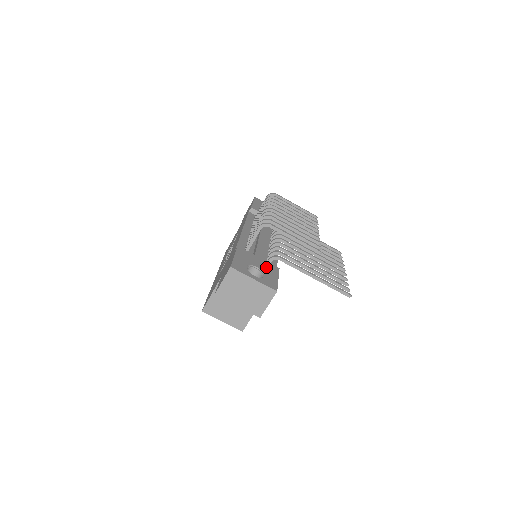
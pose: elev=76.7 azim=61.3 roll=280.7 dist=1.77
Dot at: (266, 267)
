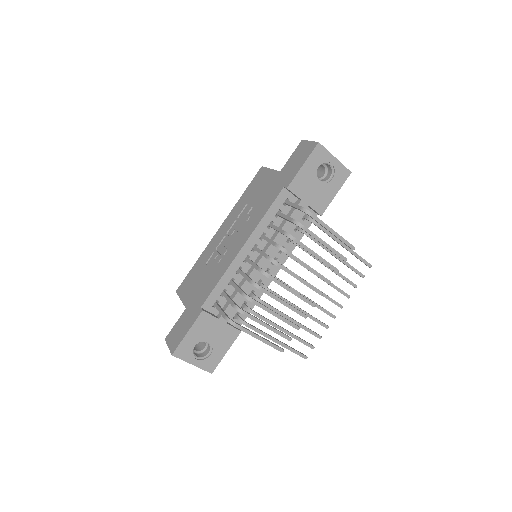
Dot at: (222, 337)
